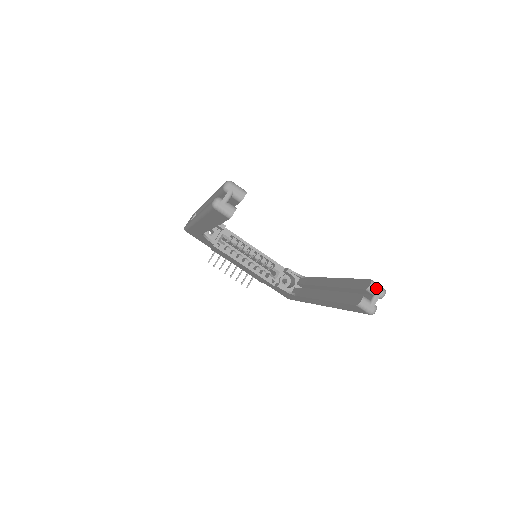
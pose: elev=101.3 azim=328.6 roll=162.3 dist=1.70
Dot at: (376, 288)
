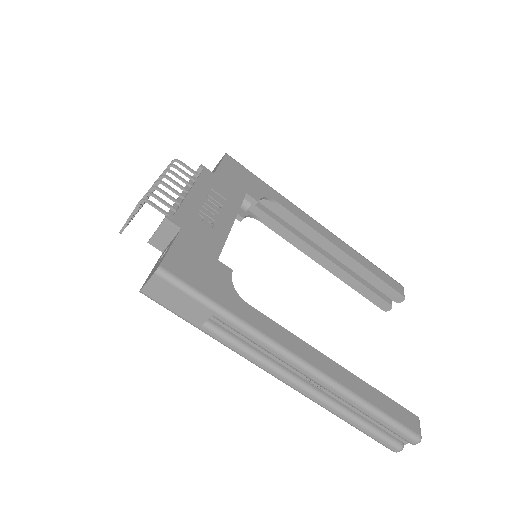
Dot at: occluded
